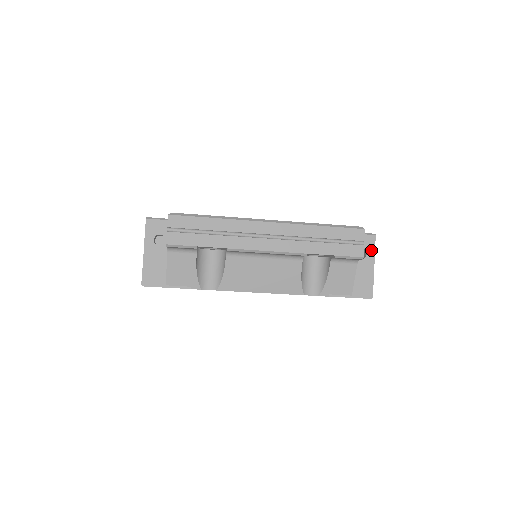
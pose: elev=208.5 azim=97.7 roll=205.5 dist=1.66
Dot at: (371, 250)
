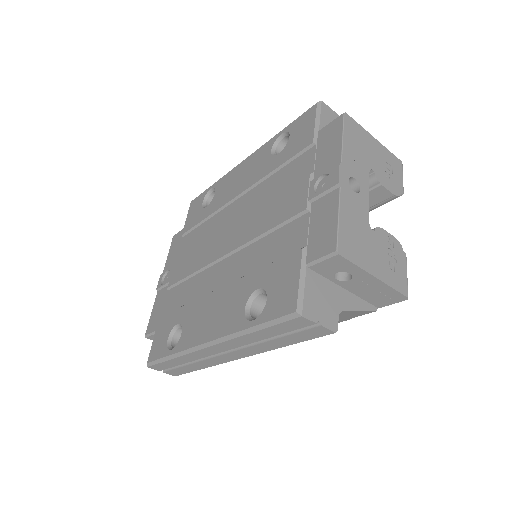
Dot at: (351, 268)
